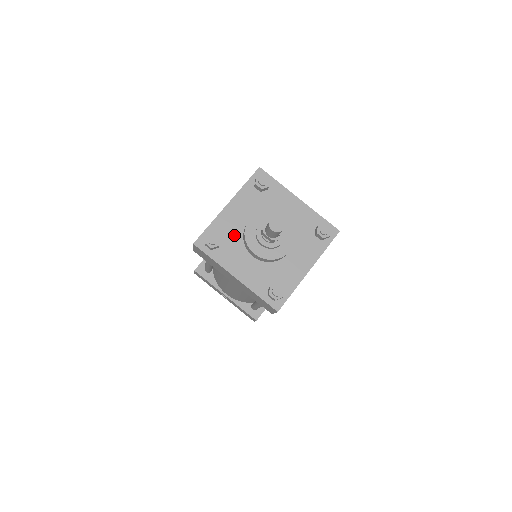
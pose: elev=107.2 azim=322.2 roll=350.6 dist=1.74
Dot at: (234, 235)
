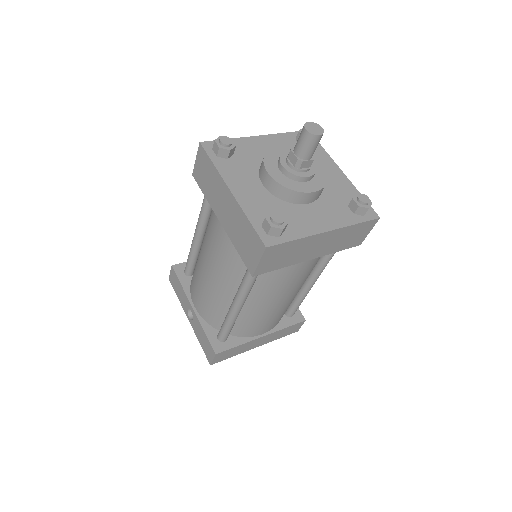
Dot at: (251, 159)
